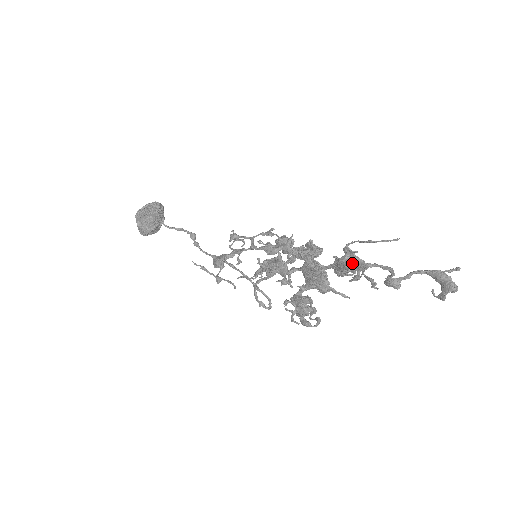
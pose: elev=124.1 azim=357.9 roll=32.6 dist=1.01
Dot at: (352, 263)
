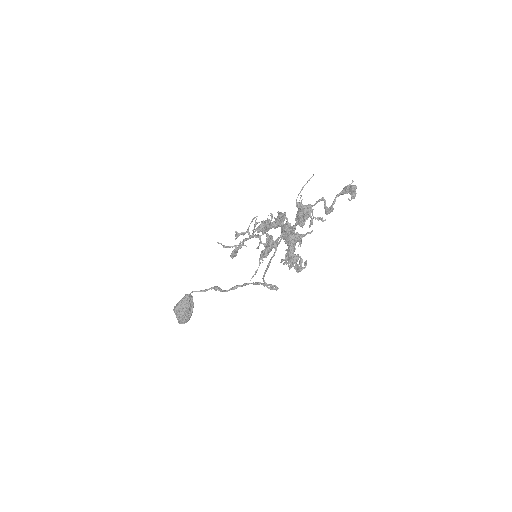
Dot at: (304, 211)
